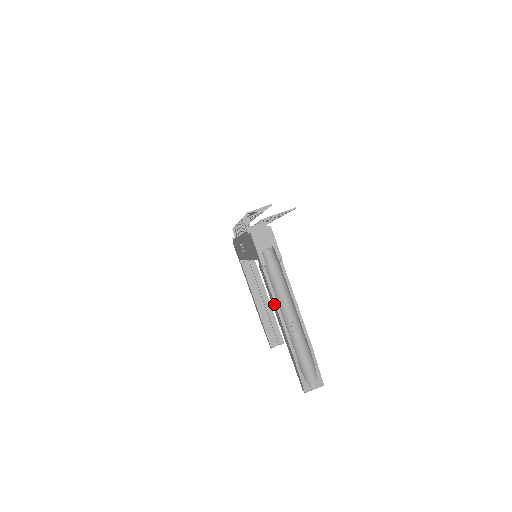
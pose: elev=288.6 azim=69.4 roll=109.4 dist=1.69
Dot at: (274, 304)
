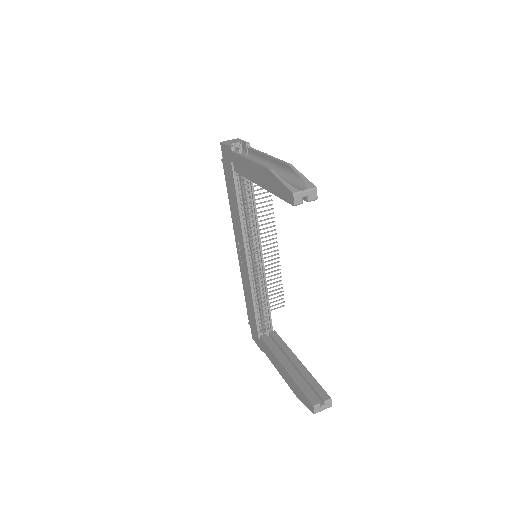
Dot at: (246, 162)
